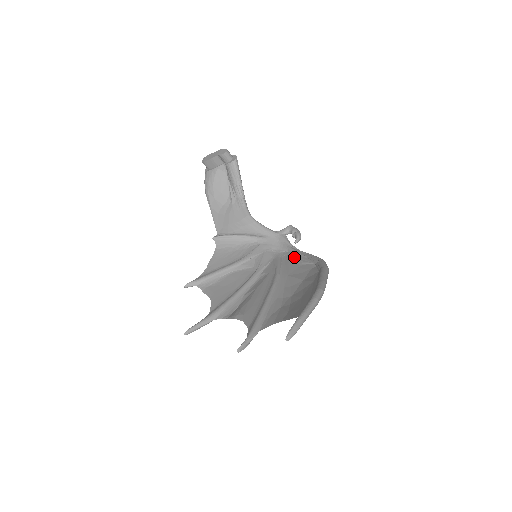
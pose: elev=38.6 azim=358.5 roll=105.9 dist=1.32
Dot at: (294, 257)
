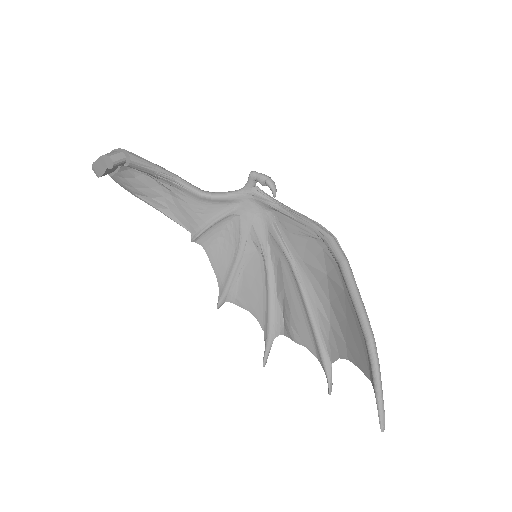
Dot at: (289, 224)
